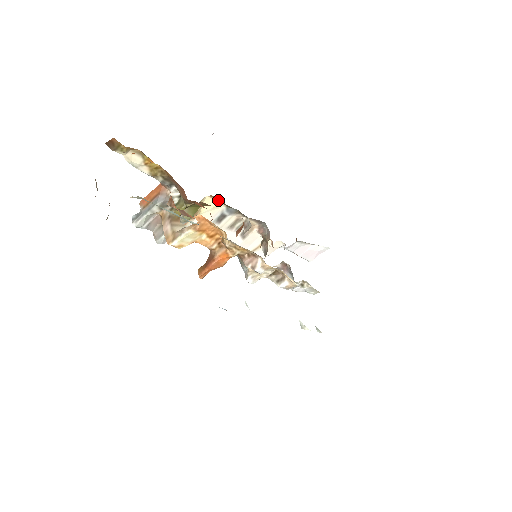
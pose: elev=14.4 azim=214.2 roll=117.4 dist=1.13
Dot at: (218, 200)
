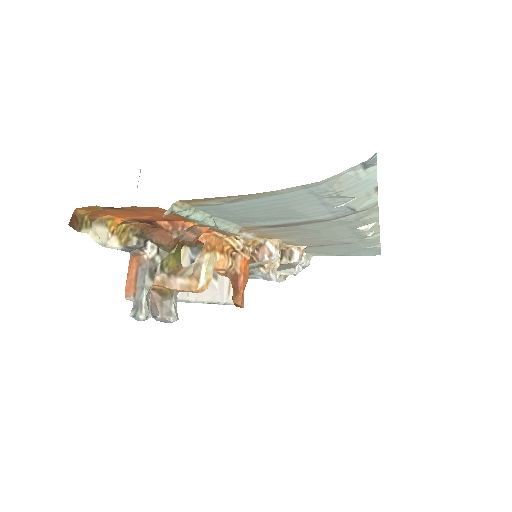
Dot at: occluded
